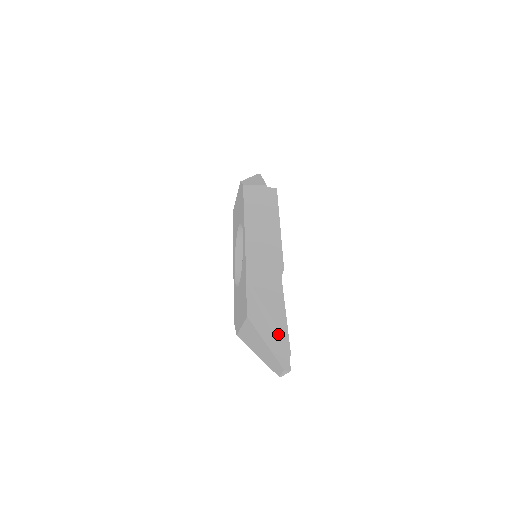
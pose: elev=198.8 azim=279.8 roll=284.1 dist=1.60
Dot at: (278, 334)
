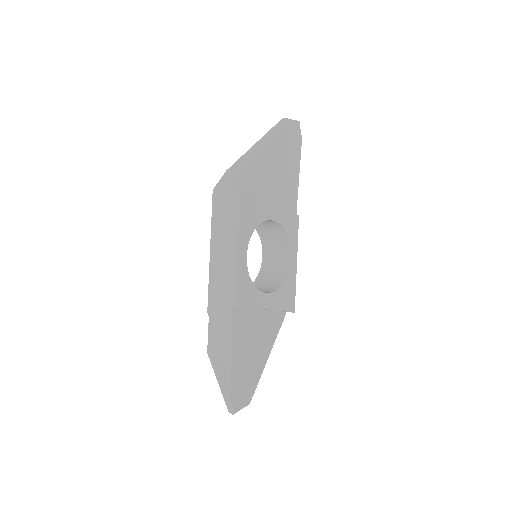
Dot at: (225, 377)
